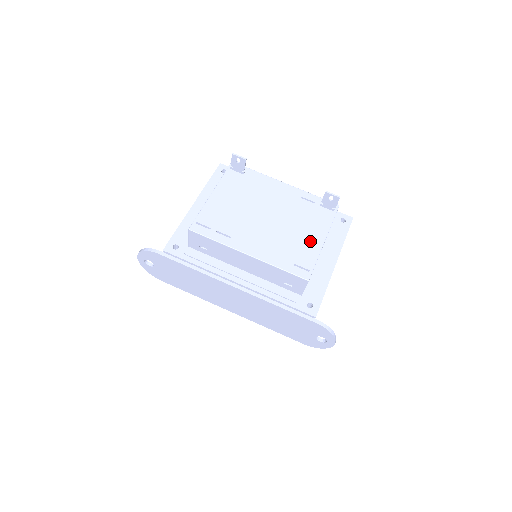
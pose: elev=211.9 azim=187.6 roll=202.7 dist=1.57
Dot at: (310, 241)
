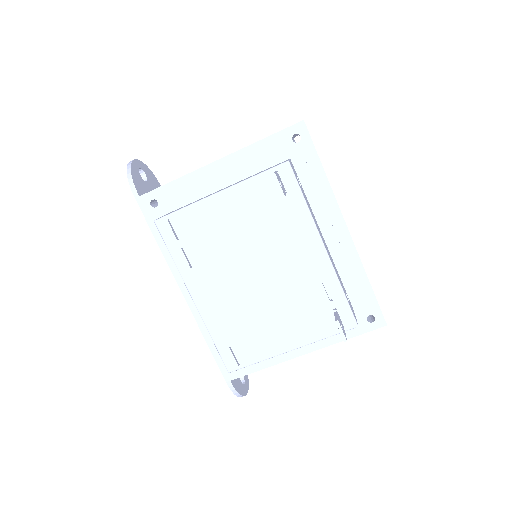
Dot at: (274, 338)
